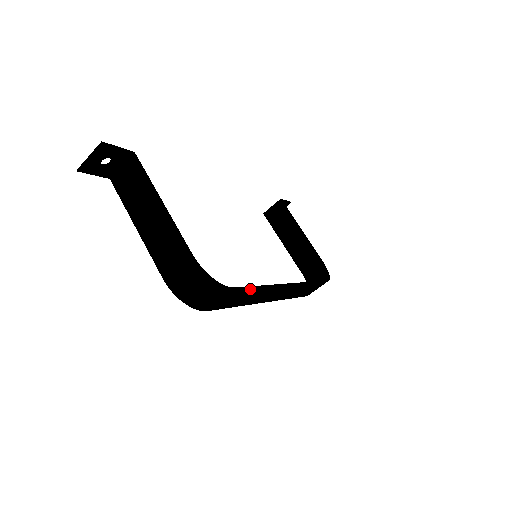
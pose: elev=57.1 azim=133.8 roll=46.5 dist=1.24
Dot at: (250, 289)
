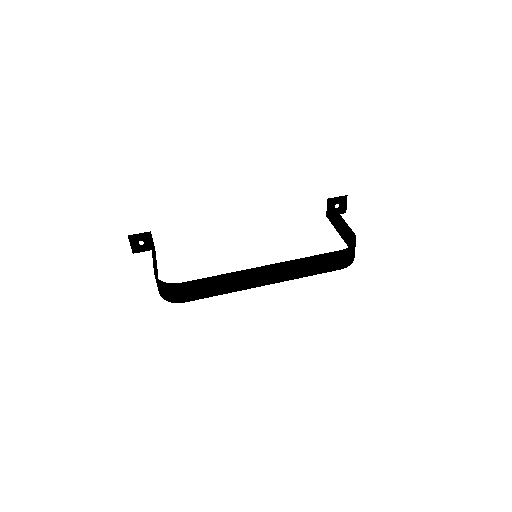
Dot at: (204, 280)
